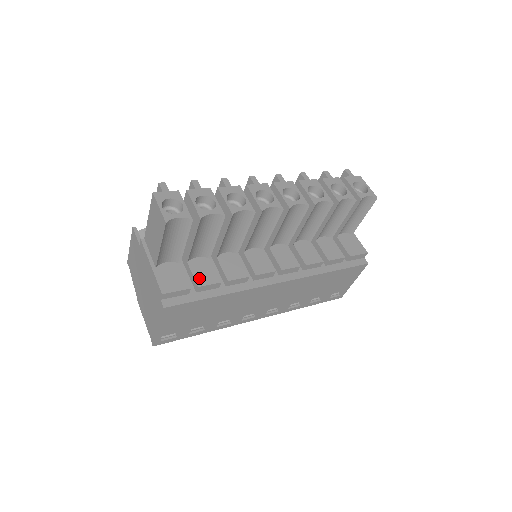
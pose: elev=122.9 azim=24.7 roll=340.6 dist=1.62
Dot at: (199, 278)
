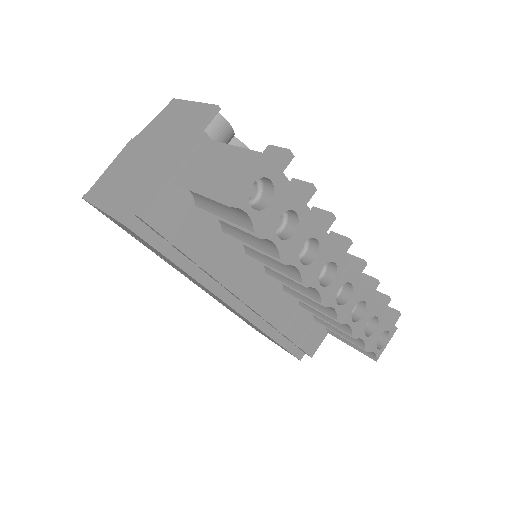
Dot at: (188, 239)
